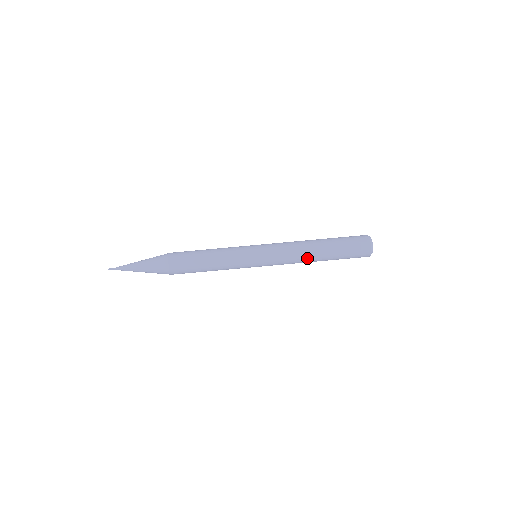
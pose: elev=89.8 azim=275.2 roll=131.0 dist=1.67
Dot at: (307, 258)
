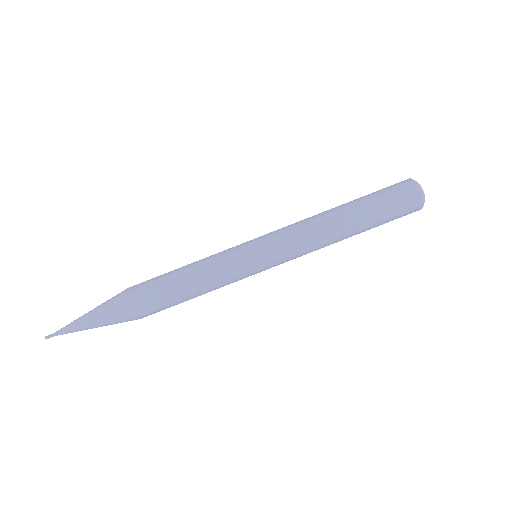
Dot at: (329, 229)
